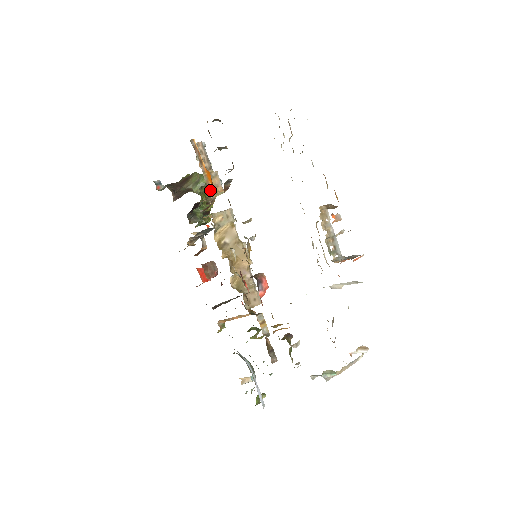
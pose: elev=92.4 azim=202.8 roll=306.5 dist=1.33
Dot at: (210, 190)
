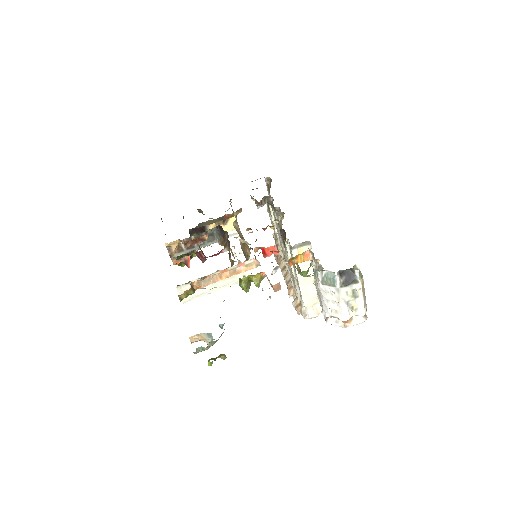
Dot at: occluded
